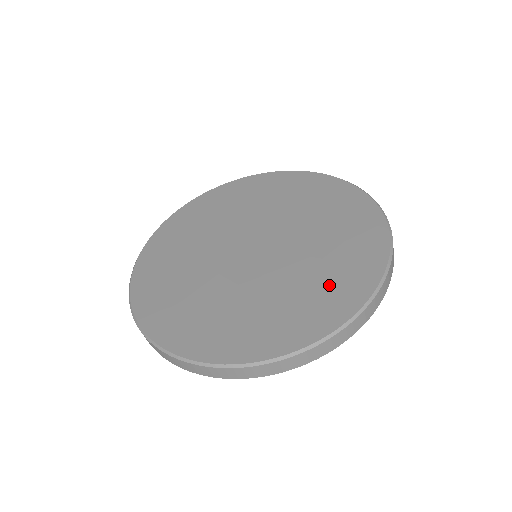
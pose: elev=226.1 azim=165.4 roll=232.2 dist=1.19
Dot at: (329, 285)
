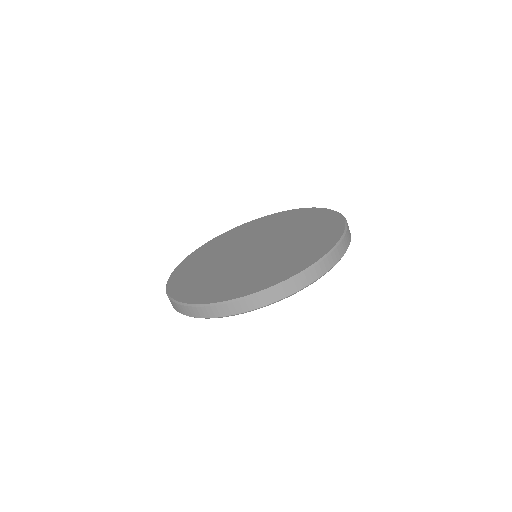
Dot at: (314, 222)
